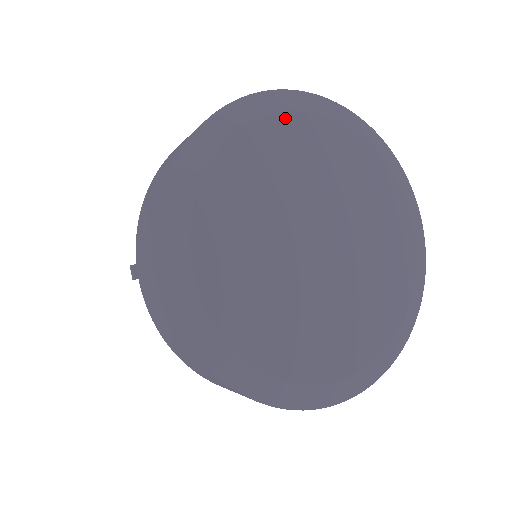
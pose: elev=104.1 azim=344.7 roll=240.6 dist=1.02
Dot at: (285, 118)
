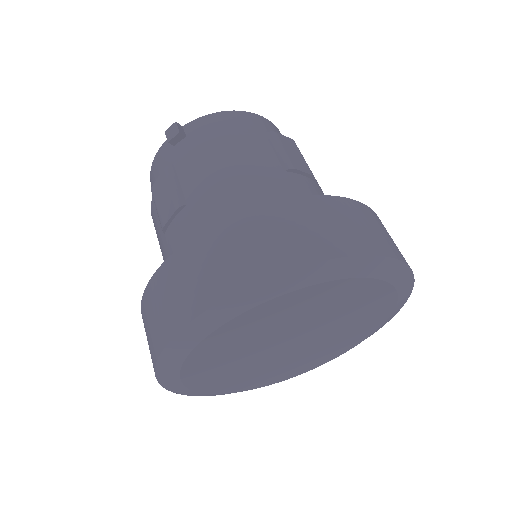
Dot at: (382, 285)
